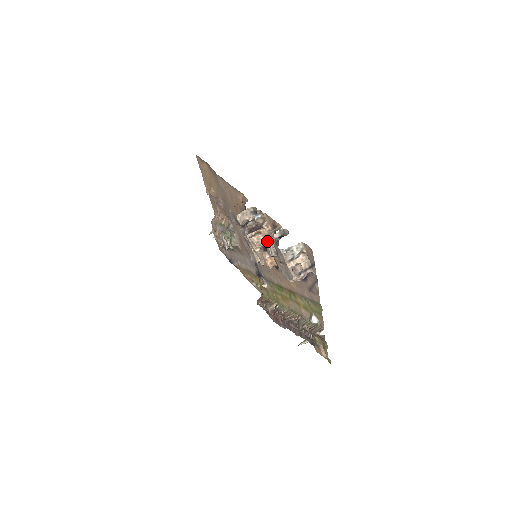
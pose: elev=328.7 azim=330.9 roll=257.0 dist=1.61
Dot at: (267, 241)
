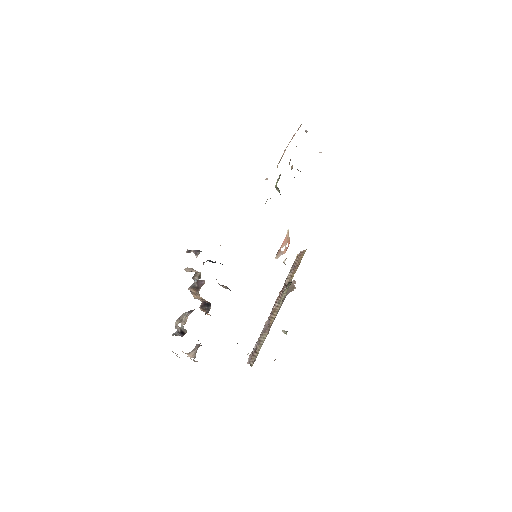
Dot at: (178, 322)
